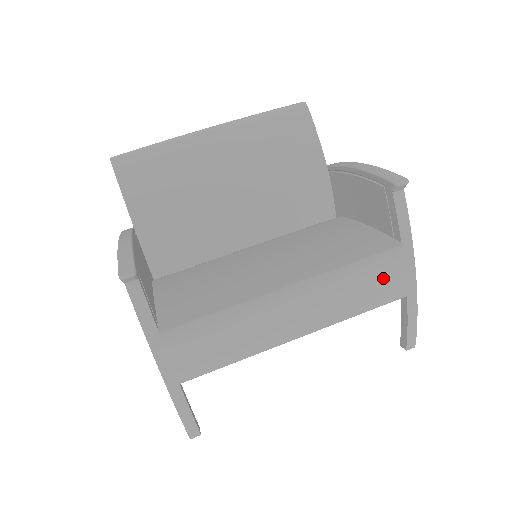
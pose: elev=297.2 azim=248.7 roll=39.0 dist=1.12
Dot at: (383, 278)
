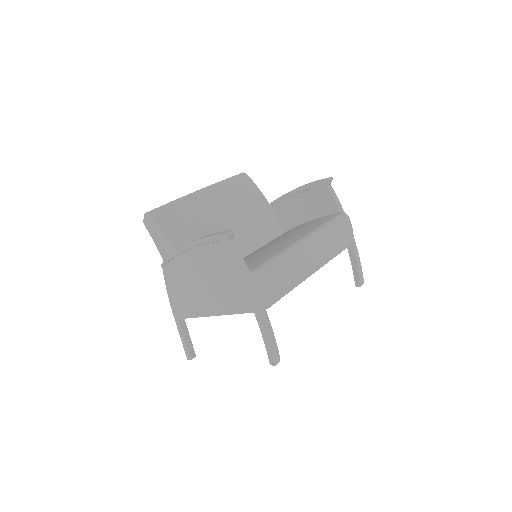
Dot at: (342, 229)
